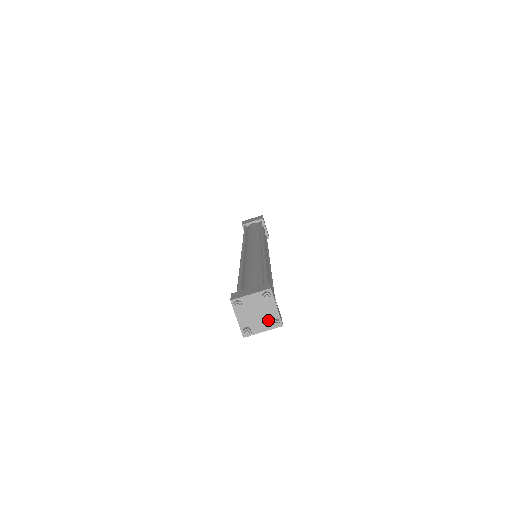
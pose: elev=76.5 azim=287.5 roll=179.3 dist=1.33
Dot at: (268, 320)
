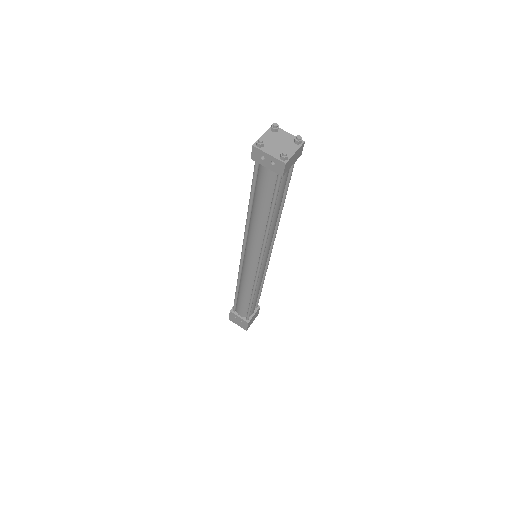
Dot at: (291, 143)
